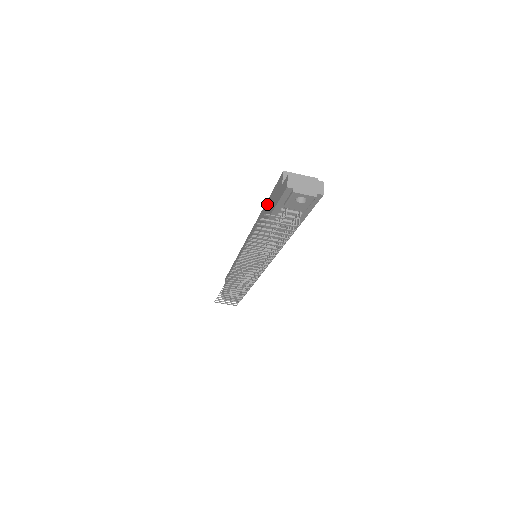
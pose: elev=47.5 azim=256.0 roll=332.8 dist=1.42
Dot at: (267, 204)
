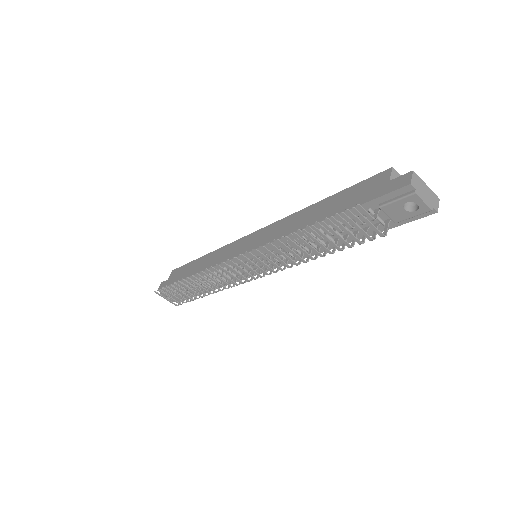
Dot at: (333, 199)
